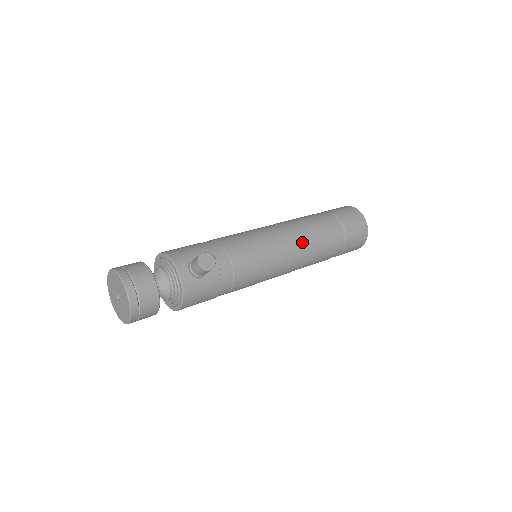
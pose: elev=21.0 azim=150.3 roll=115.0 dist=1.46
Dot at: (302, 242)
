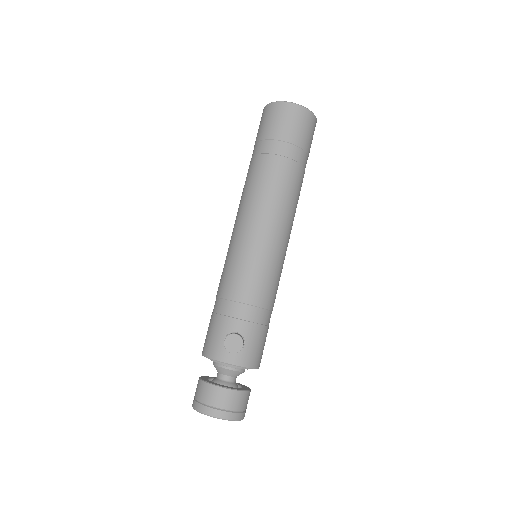
Dot at: (271, 208)
